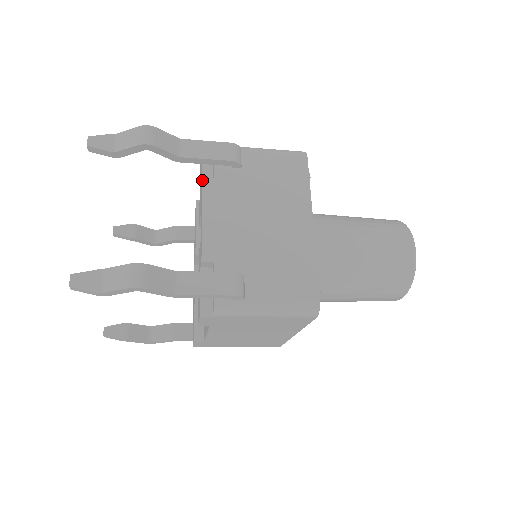
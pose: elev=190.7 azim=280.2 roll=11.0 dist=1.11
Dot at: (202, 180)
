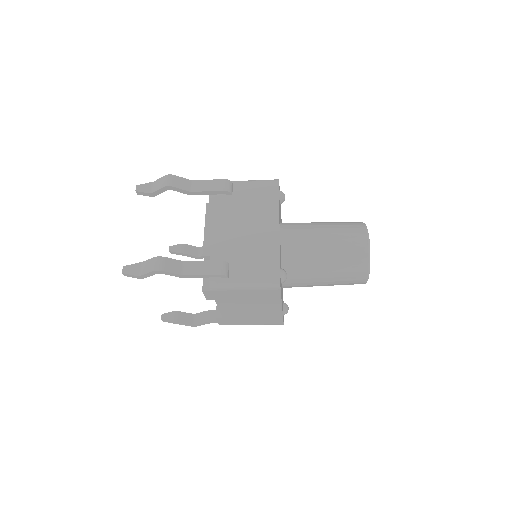
Dot at: (206, 205)
